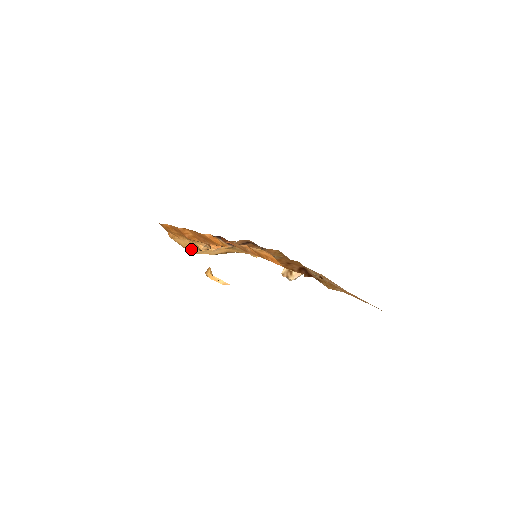
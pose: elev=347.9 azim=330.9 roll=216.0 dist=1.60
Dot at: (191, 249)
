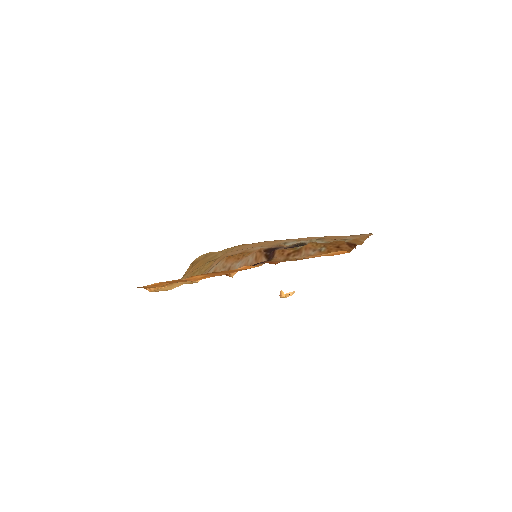
Dot at: occluded
